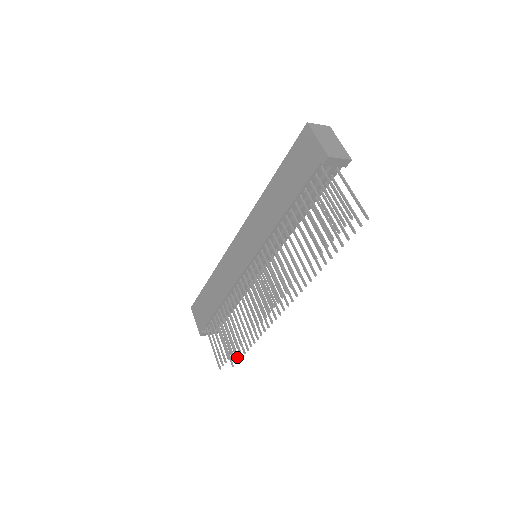
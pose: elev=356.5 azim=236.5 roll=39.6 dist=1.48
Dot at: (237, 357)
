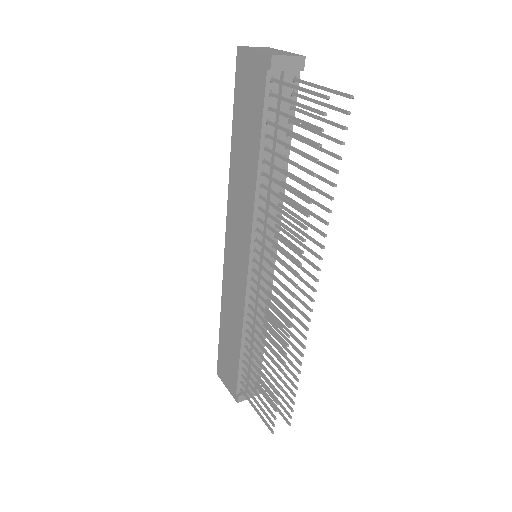
Dot at: (289, 408)
